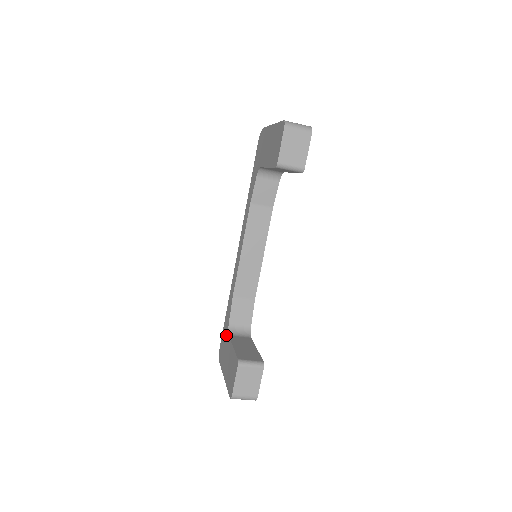
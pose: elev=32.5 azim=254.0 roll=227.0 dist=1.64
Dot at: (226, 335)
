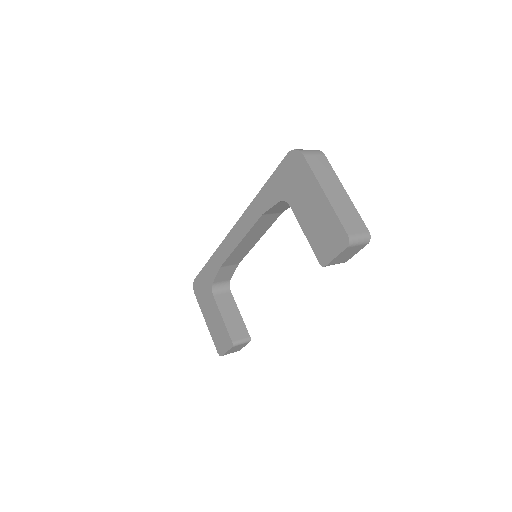
Dot at: (208, 289)
